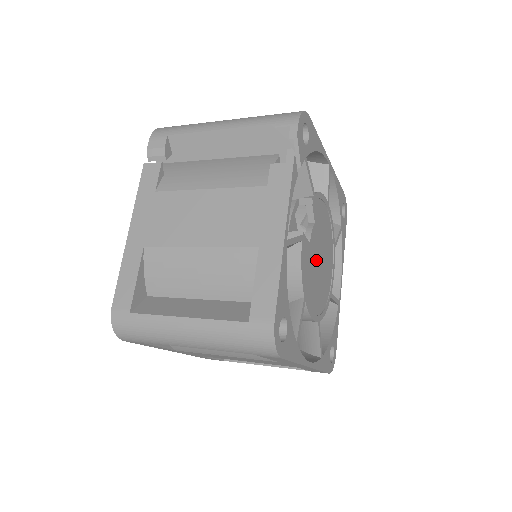
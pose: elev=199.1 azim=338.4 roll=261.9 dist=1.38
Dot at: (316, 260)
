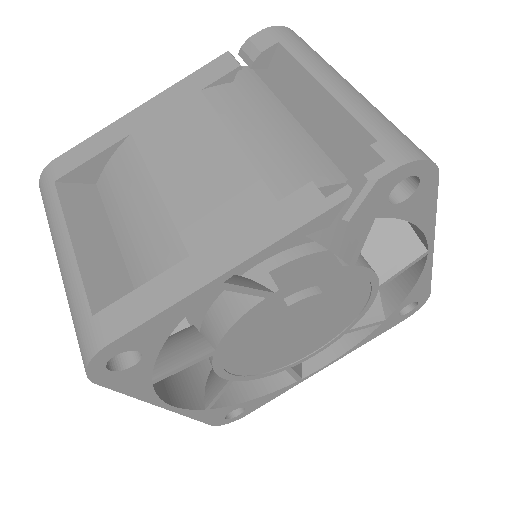
Dot at: (287, 327)
